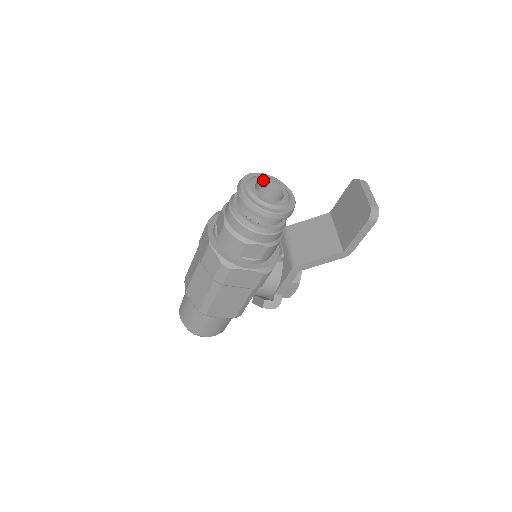
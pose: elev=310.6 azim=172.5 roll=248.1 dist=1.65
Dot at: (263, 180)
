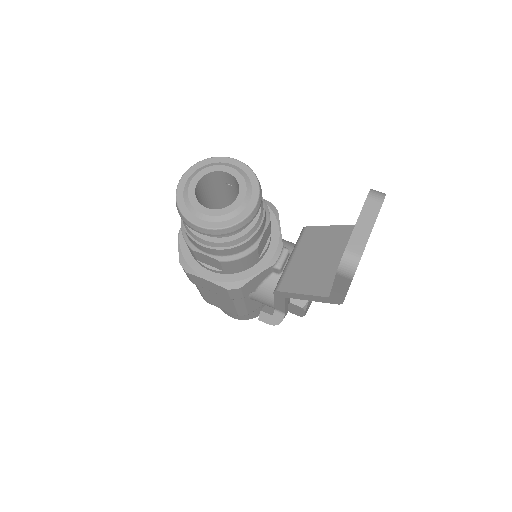
Dot at: (221, 171)
